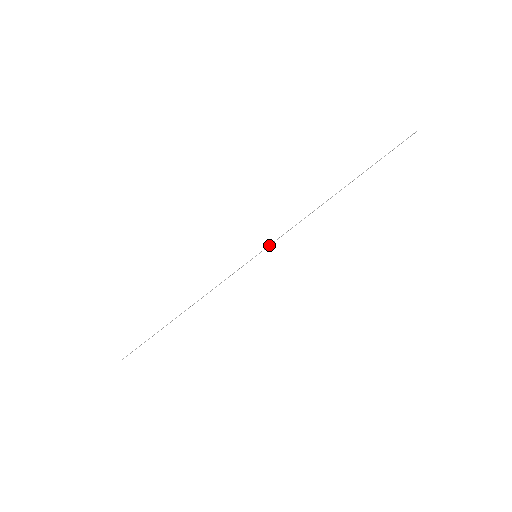
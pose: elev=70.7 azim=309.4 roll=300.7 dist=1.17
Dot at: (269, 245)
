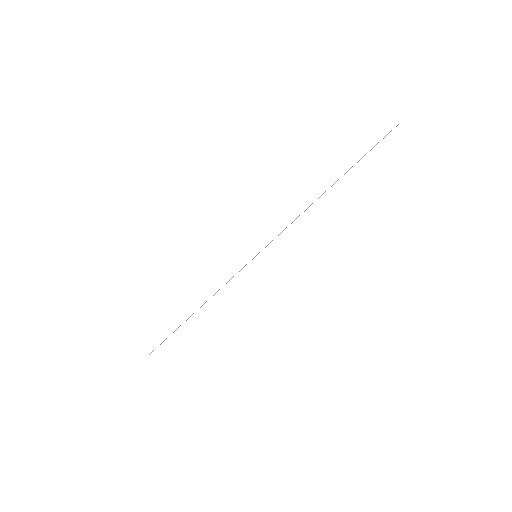
Dot at: (267, 245)
